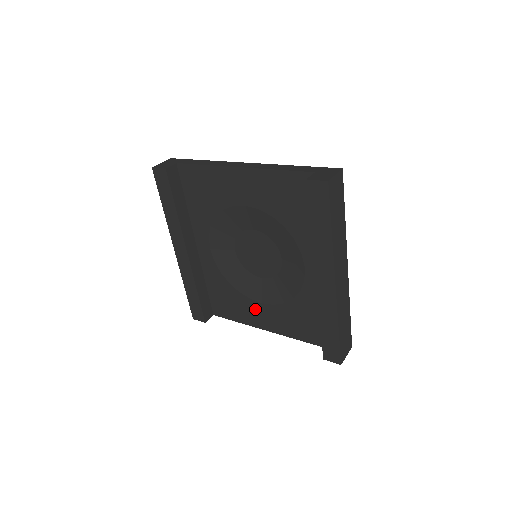
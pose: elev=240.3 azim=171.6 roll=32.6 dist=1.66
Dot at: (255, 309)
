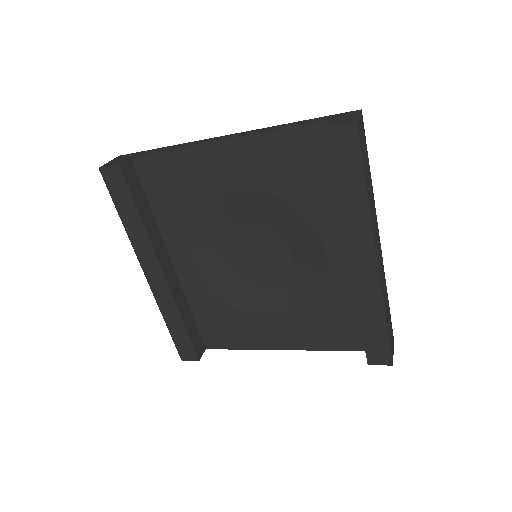
Dot at: (263, 326)
